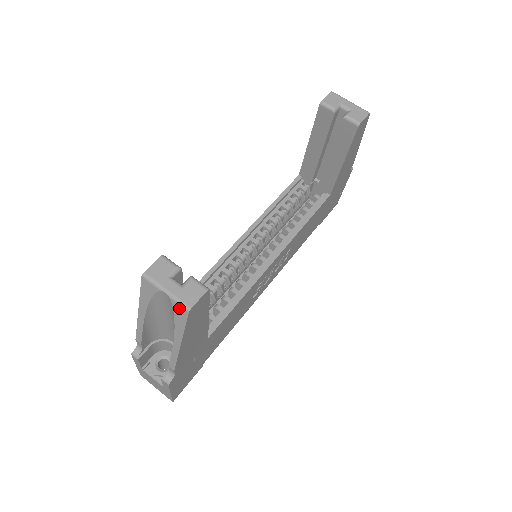
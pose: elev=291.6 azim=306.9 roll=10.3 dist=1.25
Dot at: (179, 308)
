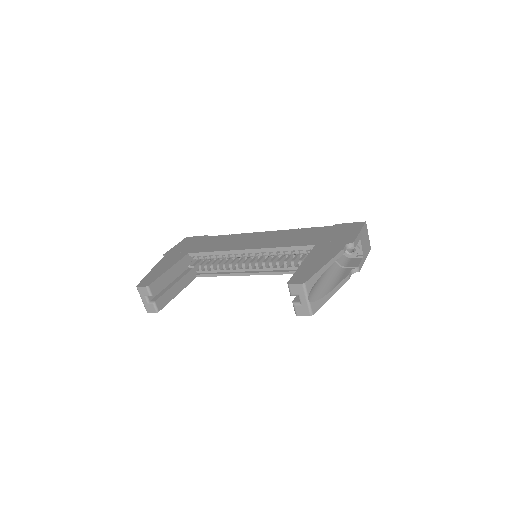
Dot at: occluded
